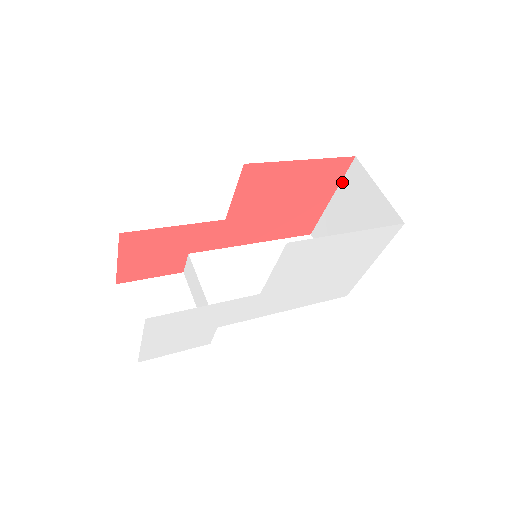
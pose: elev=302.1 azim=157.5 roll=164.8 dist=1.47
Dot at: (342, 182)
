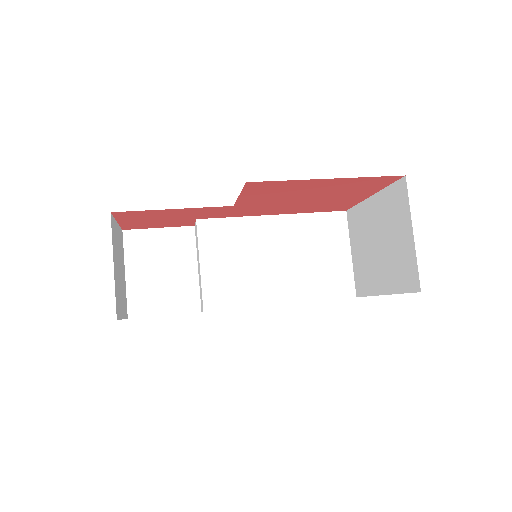
Dot at: (385, 189)
